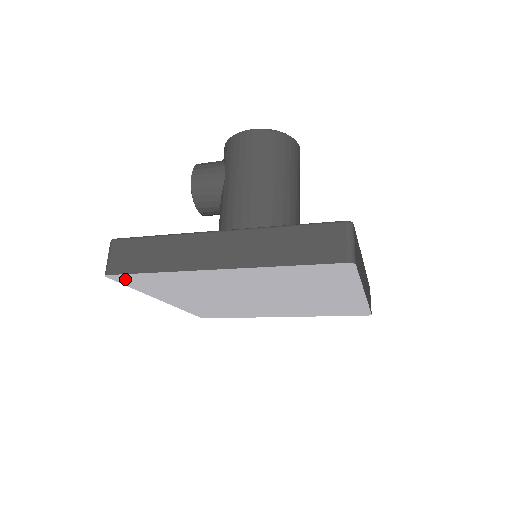
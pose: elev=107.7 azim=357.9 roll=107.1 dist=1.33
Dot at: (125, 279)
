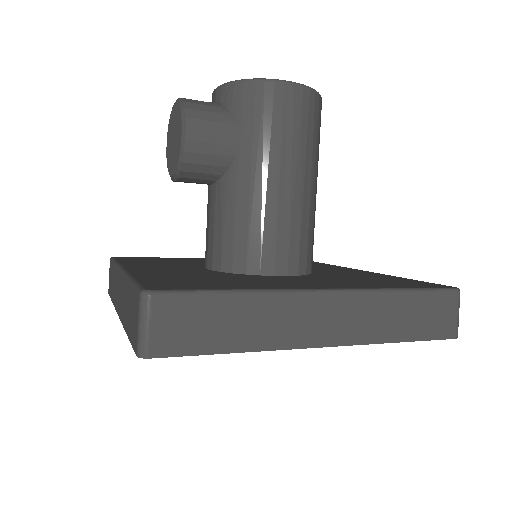
Dot at: occluded
